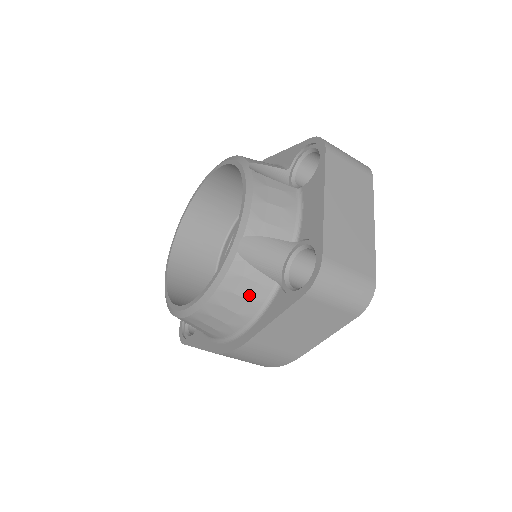
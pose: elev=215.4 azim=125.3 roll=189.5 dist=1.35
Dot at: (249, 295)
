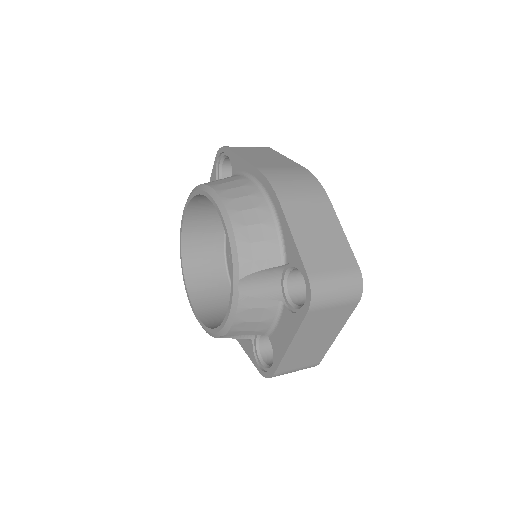
Dot at: occluded
